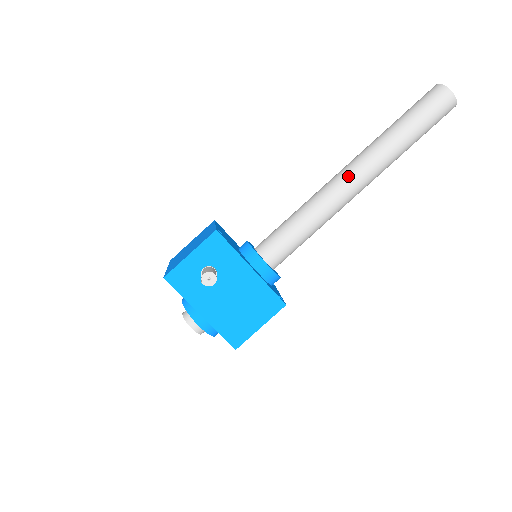
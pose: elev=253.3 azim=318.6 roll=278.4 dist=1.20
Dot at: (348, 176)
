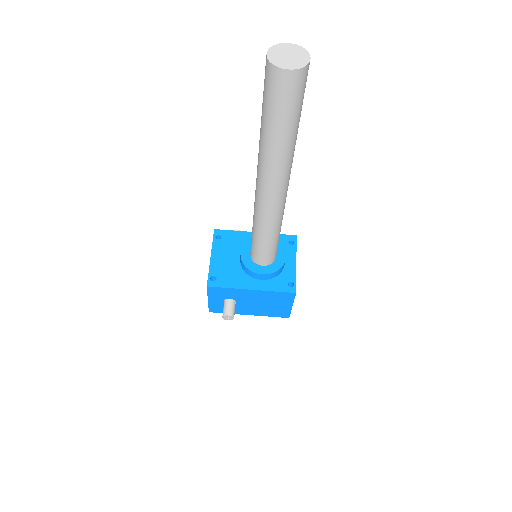
Dot at: (262, 195)
